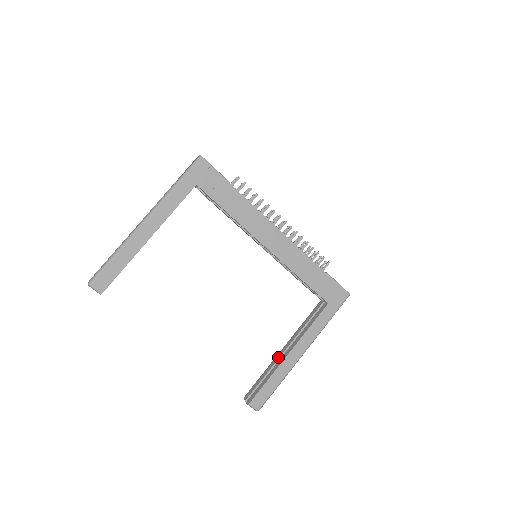
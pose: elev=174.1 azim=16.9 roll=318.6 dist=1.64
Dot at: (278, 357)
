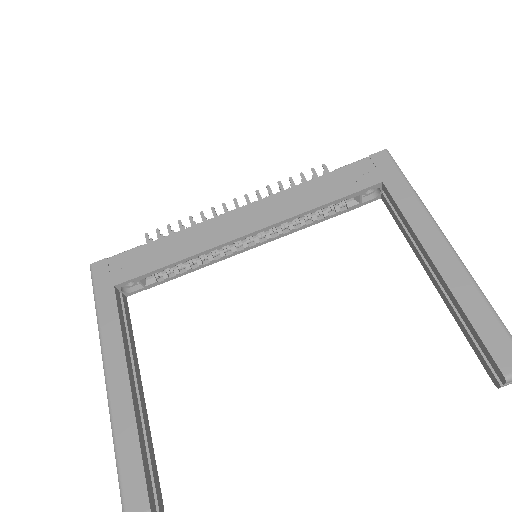
Dot at: (441, 293)
